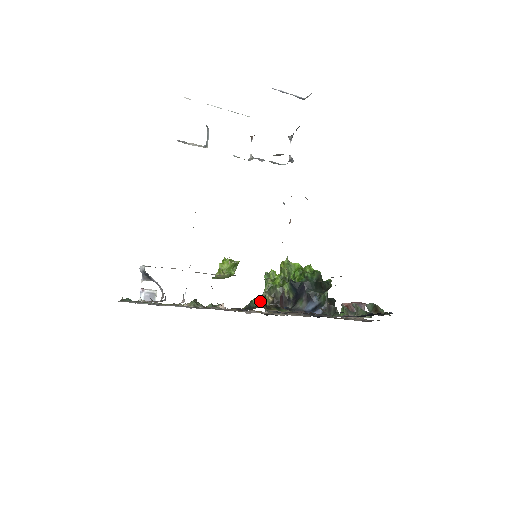
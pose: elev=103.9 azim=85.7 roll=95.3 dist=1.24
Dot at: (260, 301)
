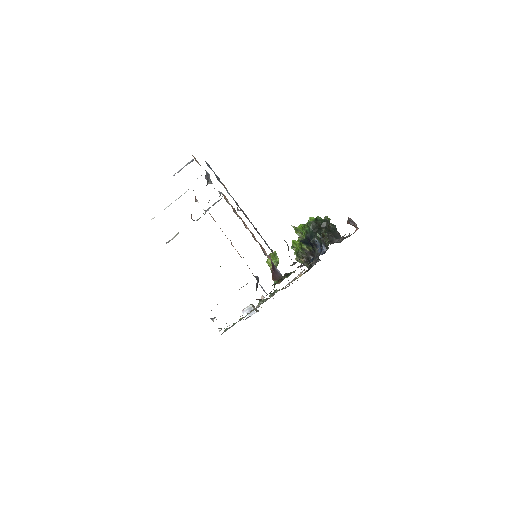
Dot at: occluded
